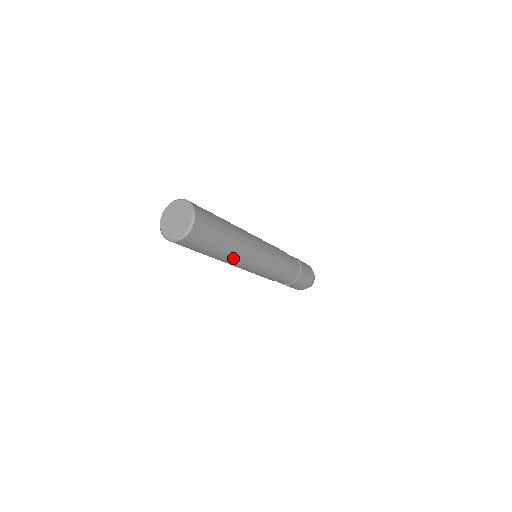
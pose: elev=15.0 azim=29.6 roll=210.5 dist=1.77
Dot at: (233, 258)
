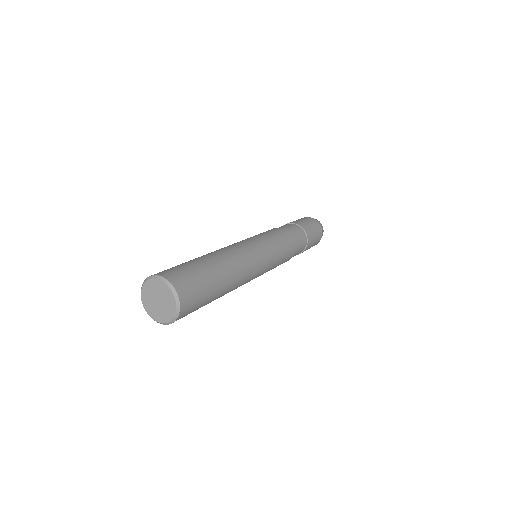
Dot at: occluded
